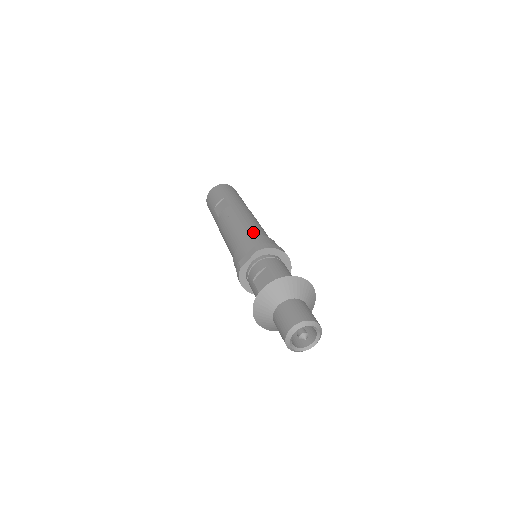
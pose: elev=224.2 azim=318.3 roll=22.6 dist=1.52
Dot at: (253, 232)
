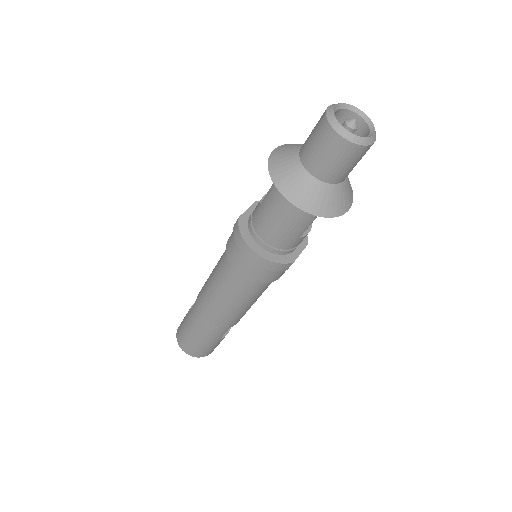
Dot at: occluded
